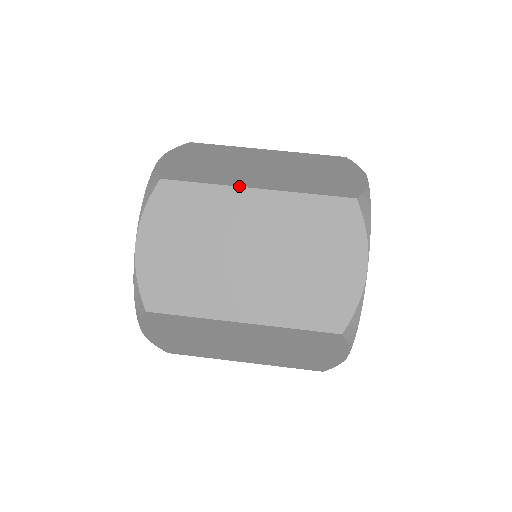
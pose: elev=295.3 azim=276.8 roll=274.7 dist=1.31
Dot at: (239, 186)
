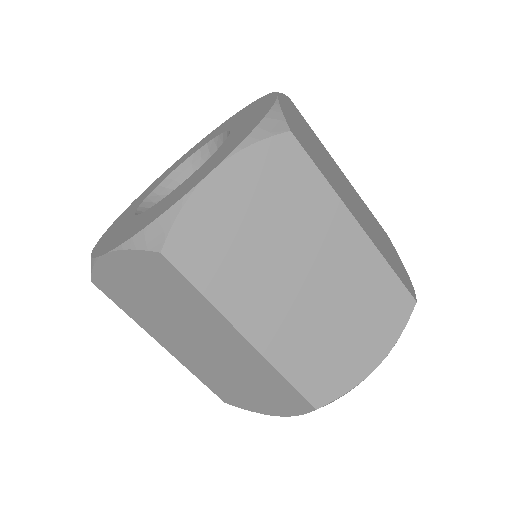
Dot at: (232, 324)
